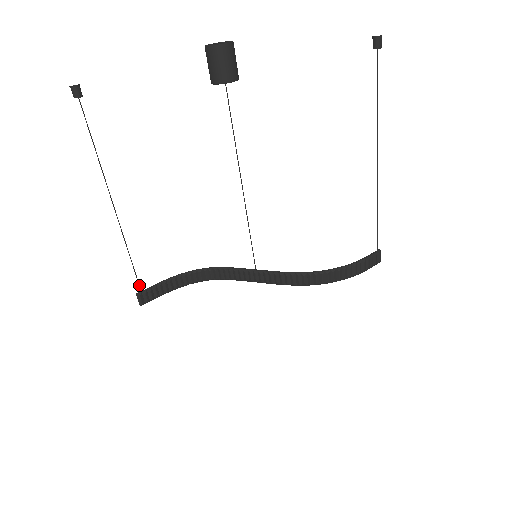
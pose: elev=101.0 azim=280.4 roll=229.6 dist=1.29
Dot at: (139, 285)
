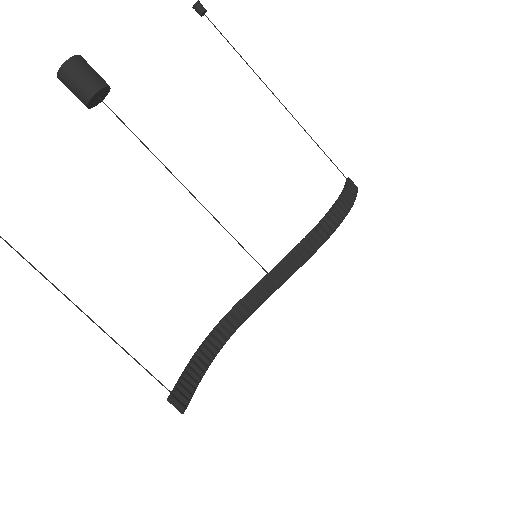
Dot at: occluded
